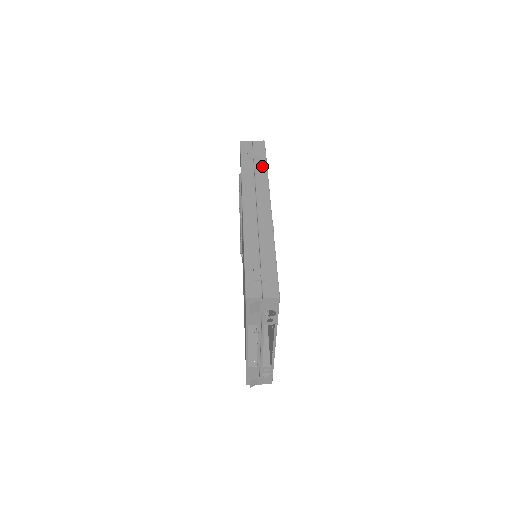
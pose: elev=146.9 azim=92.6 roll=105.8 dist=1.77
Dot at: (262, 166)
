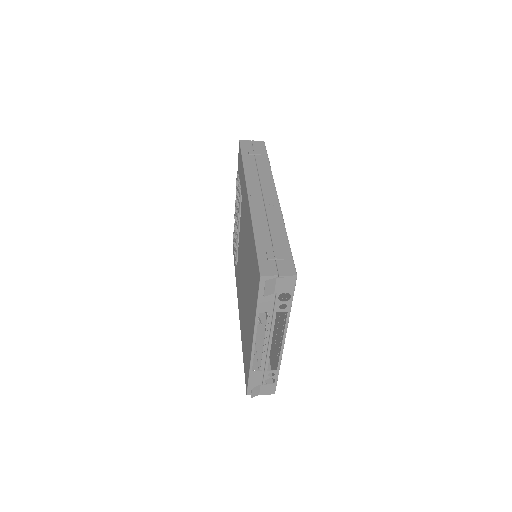
Dot at: (264, 161)
